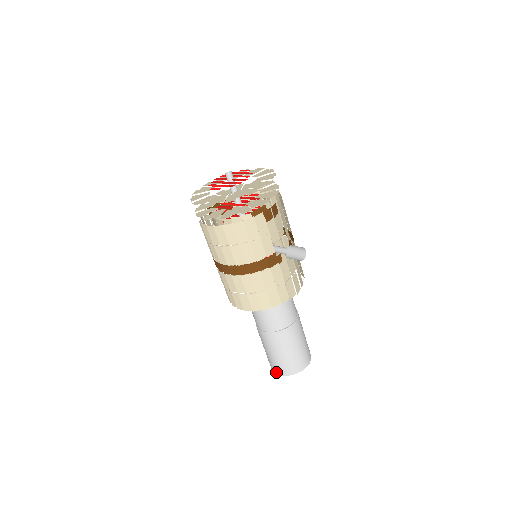
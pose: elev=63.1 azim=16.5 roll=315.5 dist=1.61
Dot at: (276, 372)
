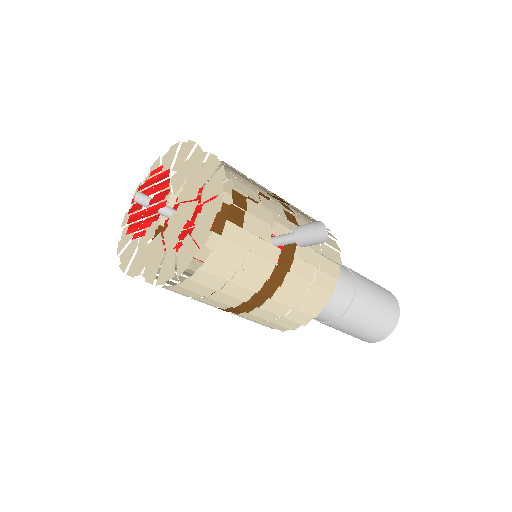
Dot at: (369, 342)
